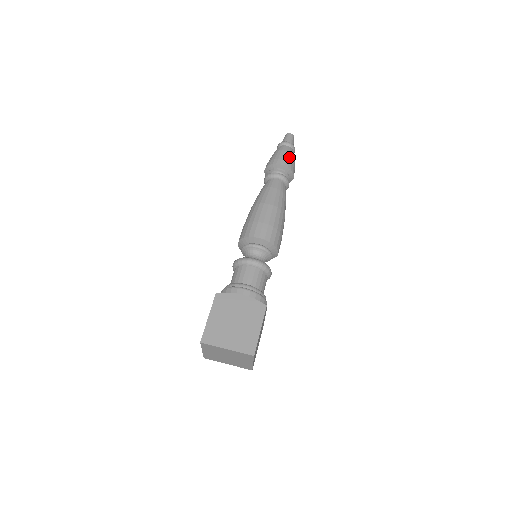
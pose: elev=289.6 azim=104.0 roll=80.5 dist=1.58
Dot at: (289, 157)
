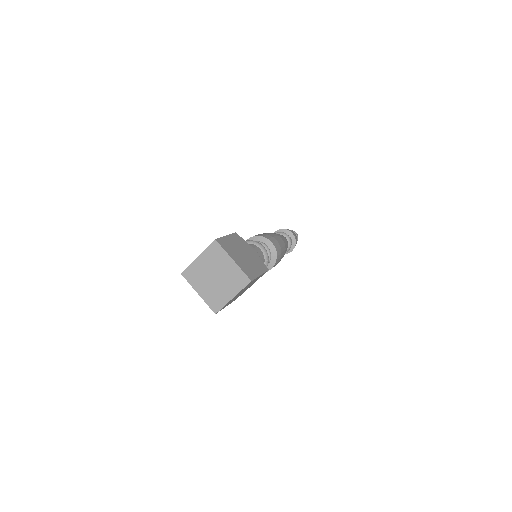
Dot at: occluded
